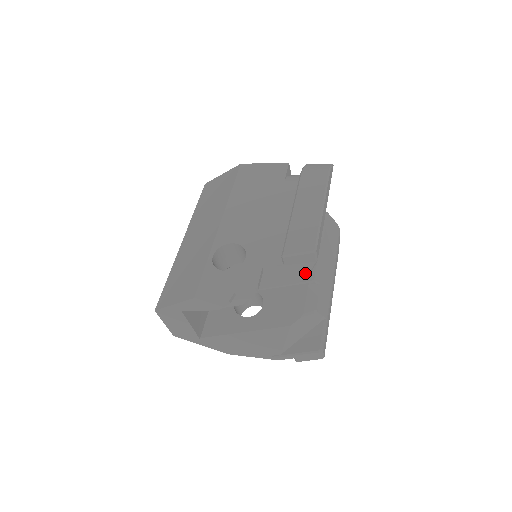
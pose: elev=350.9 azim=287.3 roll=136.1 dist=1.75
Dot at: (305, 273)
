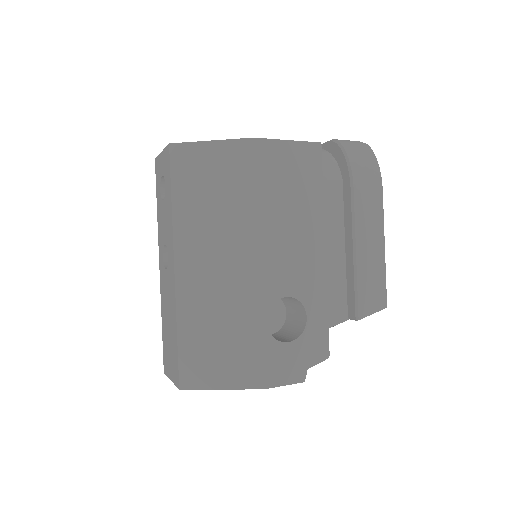
Dot at: occluded
